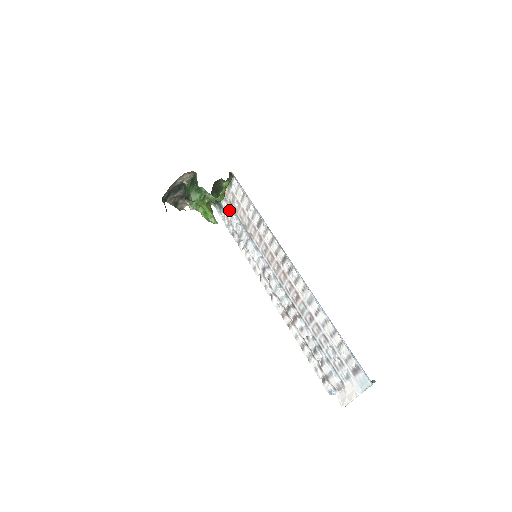
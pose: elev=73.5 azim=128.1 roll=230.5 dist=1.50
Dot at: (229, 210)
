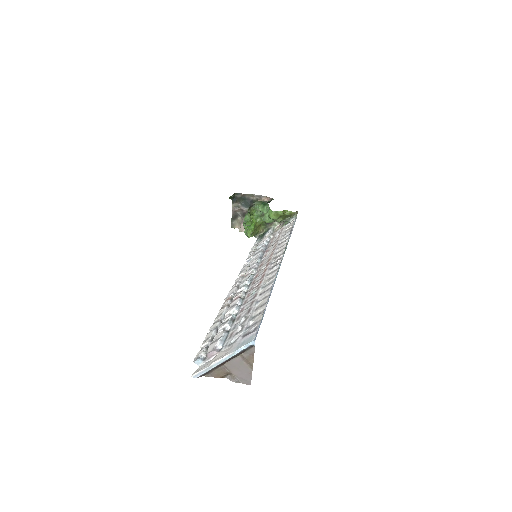
Dot at: (267, 237)
